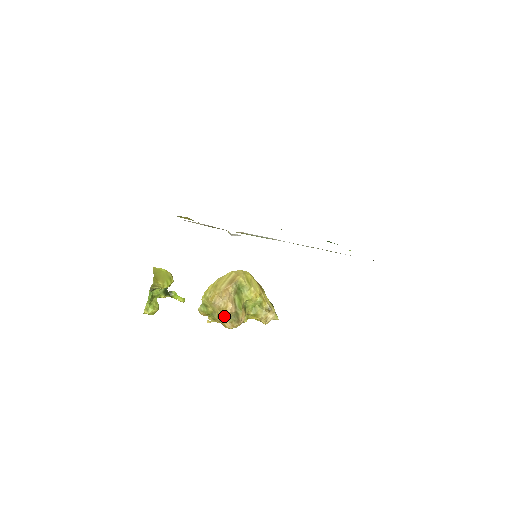
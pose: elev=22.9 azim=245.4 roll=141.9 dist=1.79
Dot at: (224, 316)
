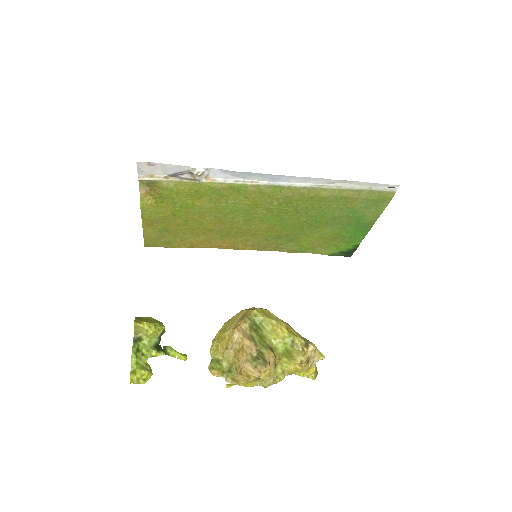
Dot at: (243, 360)
